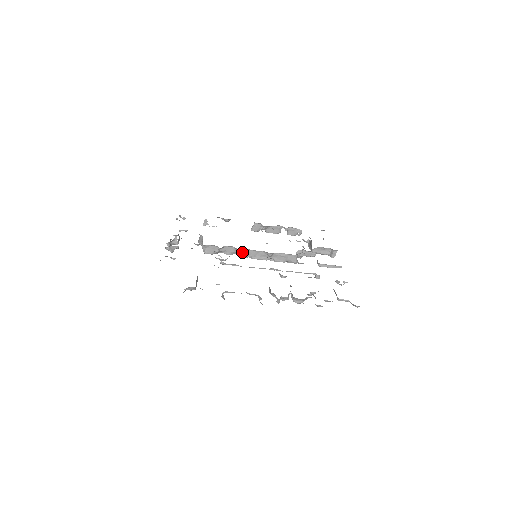
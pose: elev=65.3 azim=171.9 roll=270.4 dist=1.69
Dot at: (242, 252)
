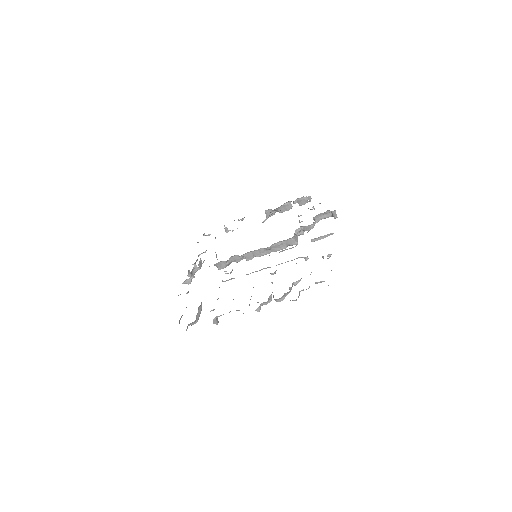
Dot at: (246, 256)
